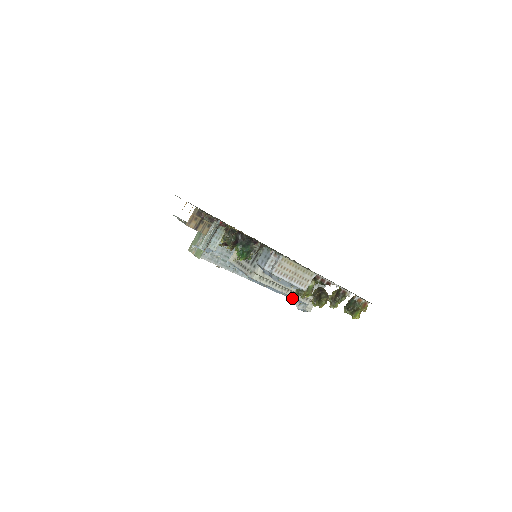
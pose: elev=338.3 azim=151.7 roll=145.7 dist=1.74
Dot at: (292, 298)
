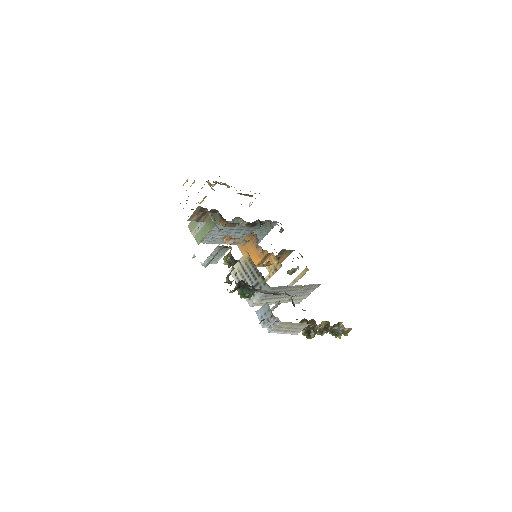
Dot at: occluded
